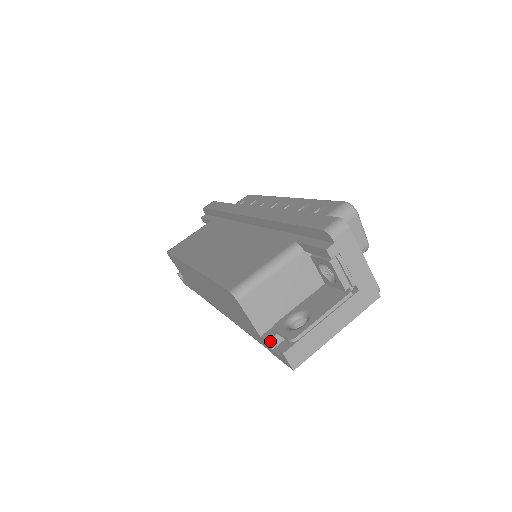
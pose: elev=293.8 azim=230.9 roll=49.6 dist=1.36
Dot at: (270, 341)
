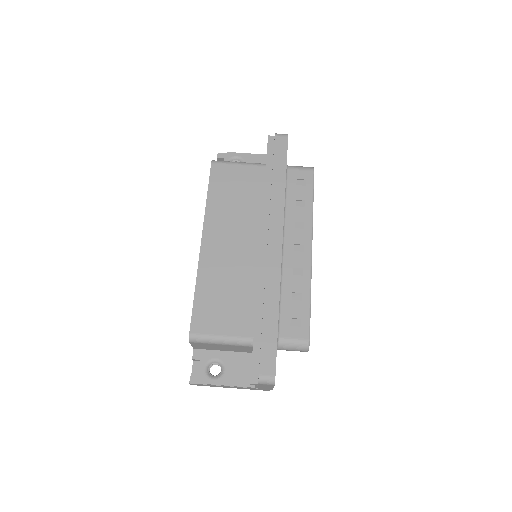
Dot at: (194, 359)
